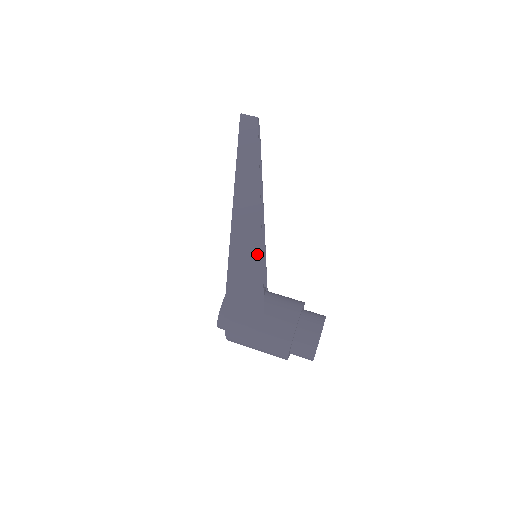
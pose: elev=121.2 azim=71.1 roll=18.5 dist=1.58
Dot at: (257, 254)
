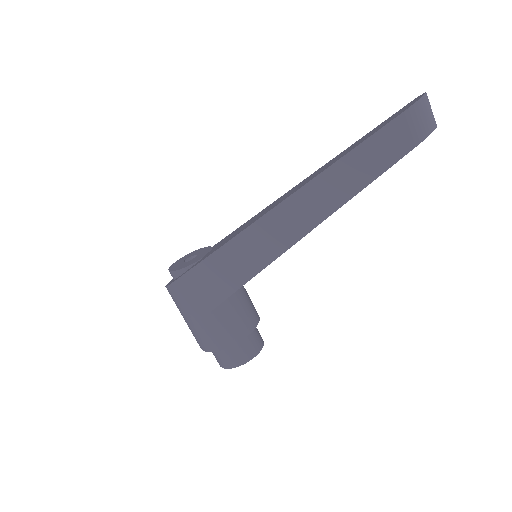
Dot at: (242, 278)
